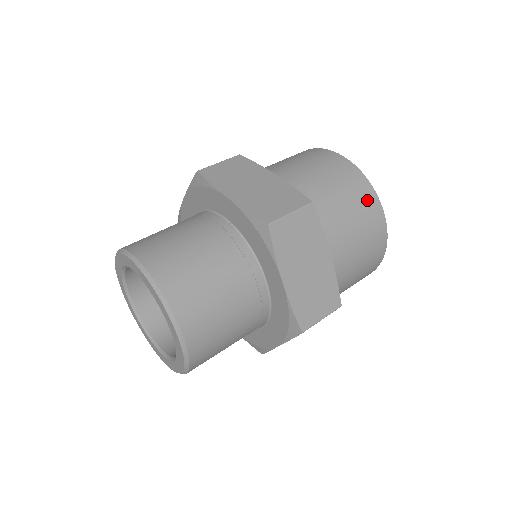
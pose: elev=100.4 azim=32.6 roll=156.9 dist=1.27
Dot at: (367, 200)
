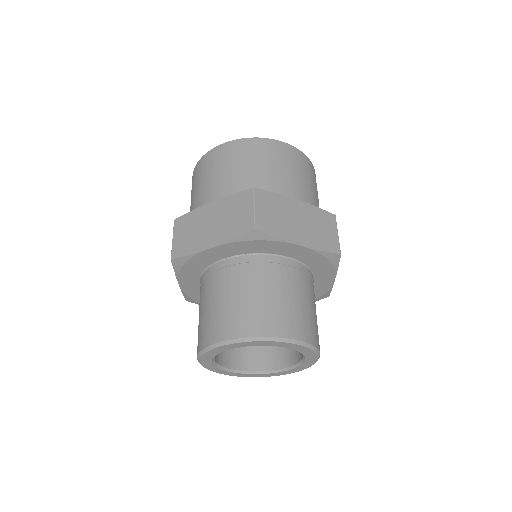
Dot at: (268, 148)
